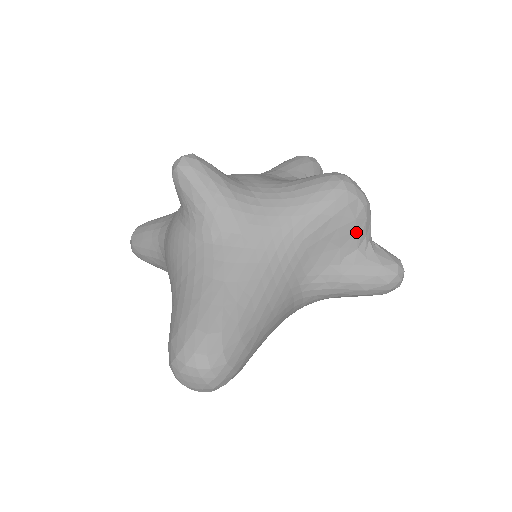
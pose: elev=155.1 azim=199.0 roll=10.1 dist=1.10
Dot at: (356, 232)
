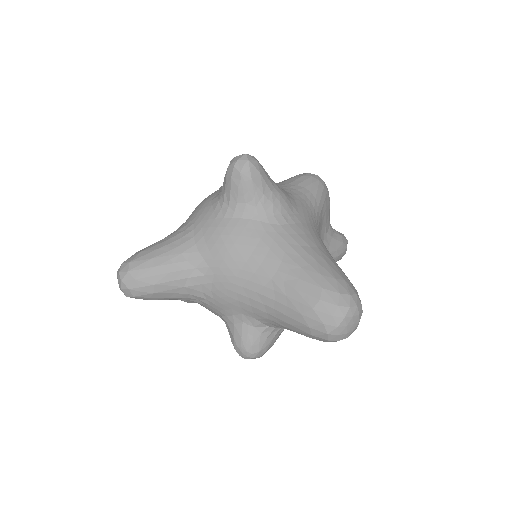
Dot at: (329, 212)
